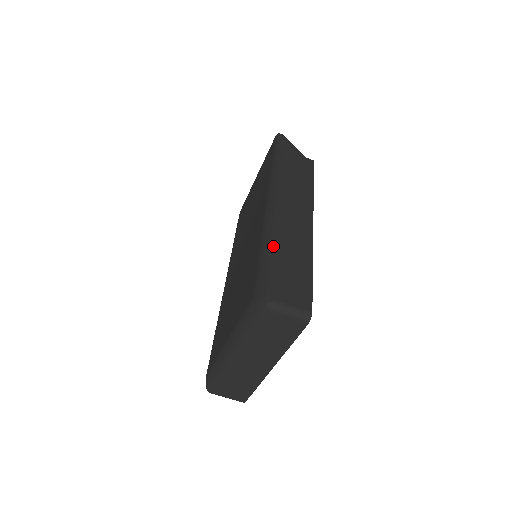
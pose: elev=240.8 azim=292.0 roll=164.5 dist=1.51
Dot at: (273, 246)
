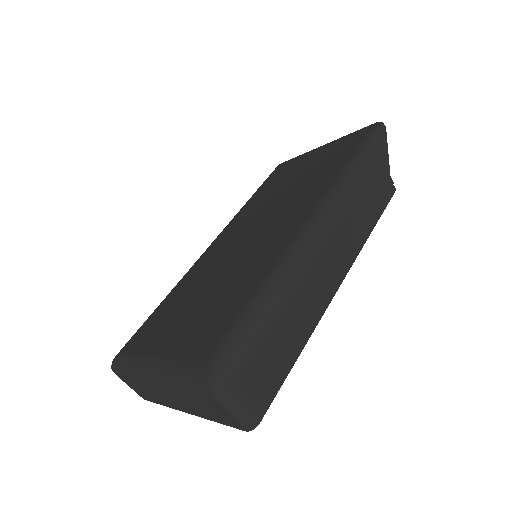
Dot at: (272, 303)
